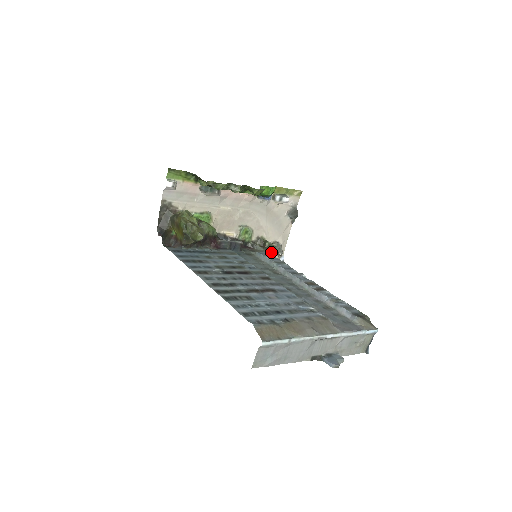
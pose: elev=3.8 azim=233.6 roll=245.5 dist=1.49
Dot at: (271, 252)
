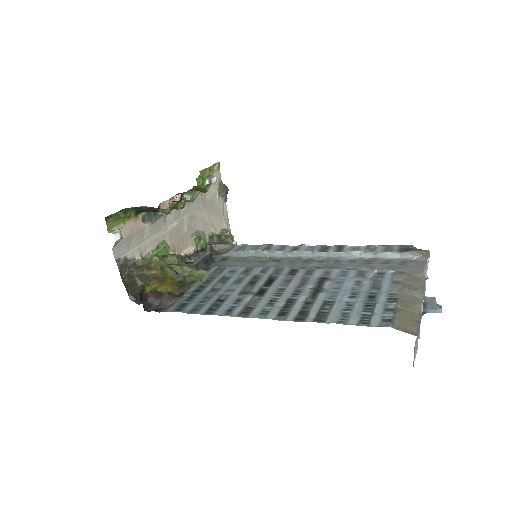
Dot at: (231, 243)
